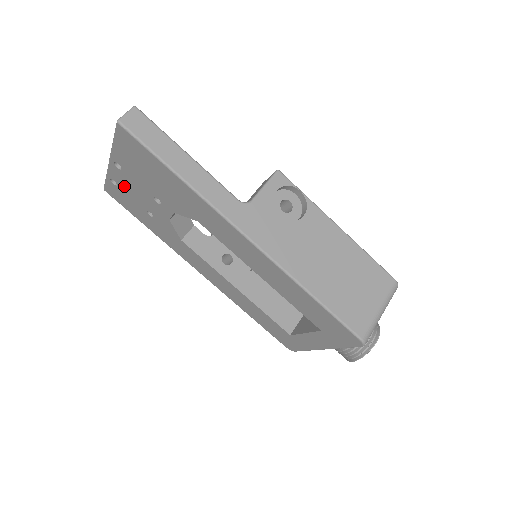
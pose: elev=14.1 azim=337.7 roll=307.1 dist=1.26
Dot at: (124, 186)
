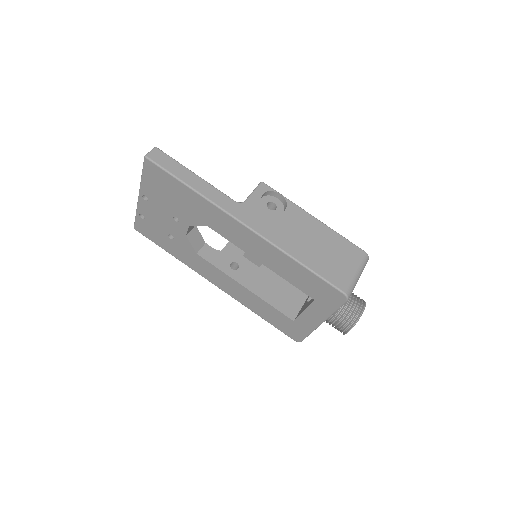
Dot at: (150, 217)
